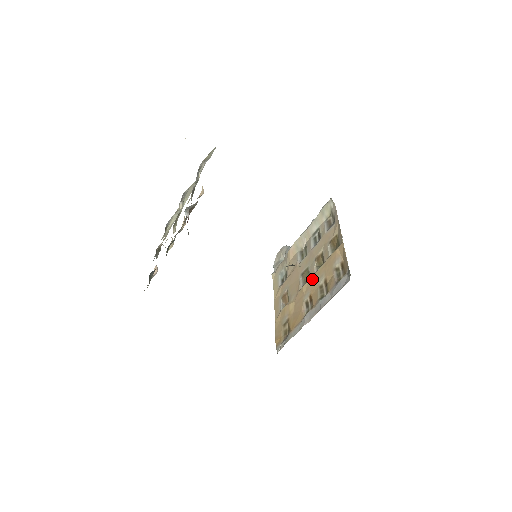
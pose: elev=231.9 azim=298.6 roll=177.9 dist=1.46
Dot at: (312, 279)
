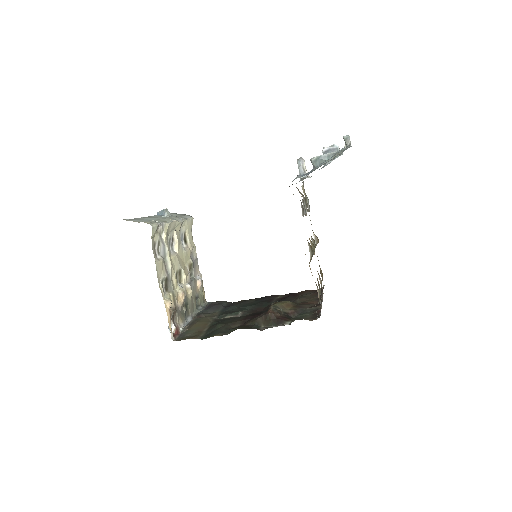
Dot at: occluded
